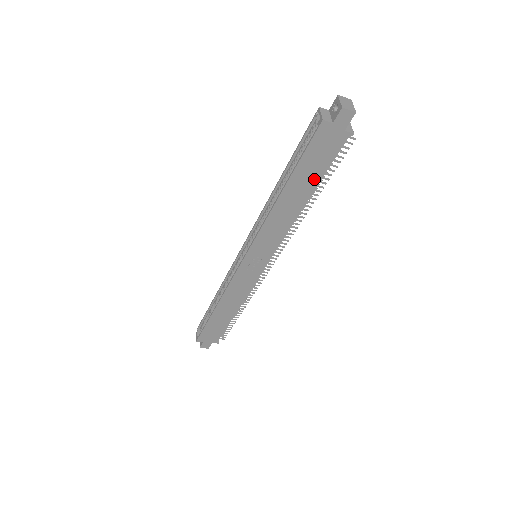
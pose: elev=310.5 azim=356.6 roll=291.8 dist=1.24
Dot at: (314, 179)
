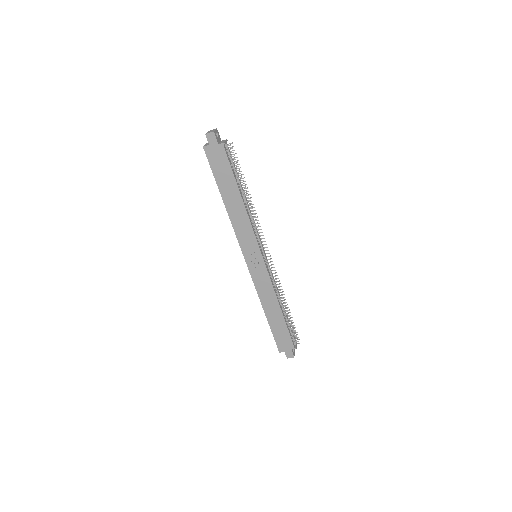
Dot at: (231, 181)
